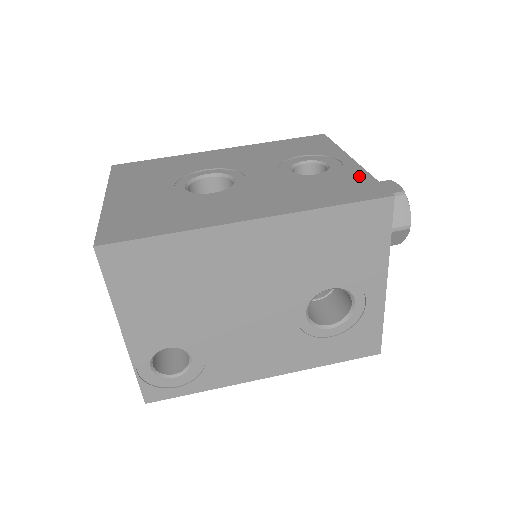
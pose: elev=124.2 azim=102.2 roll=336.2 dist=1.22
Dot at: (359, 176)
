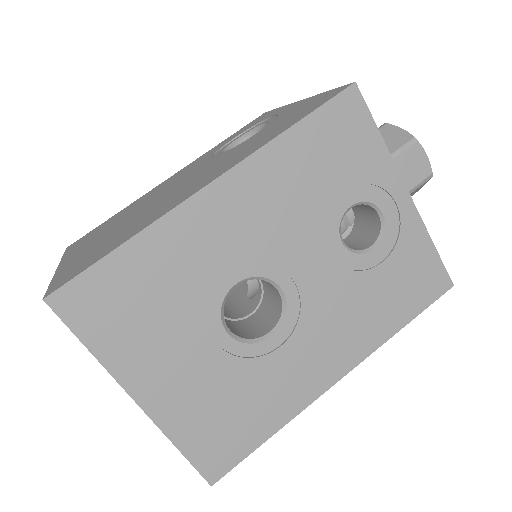
Dot at: (421, 247)
